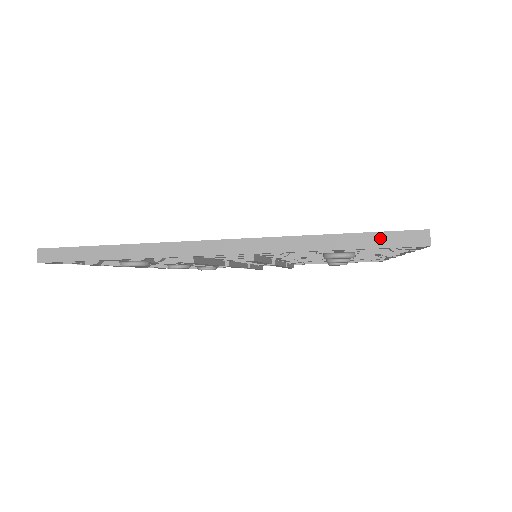
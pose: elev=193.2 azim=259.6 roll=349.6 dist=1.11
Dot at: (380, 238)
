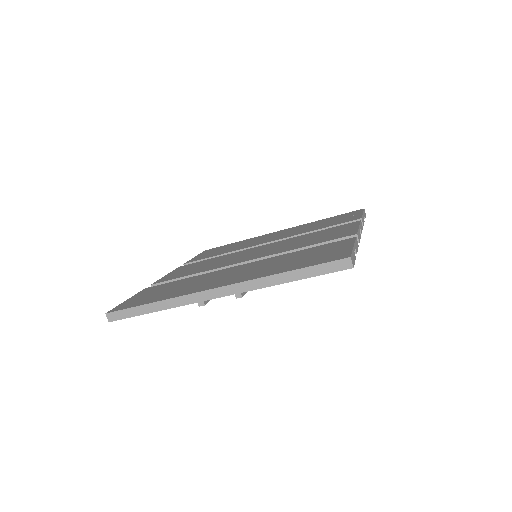
Dot at: (319, 269)
